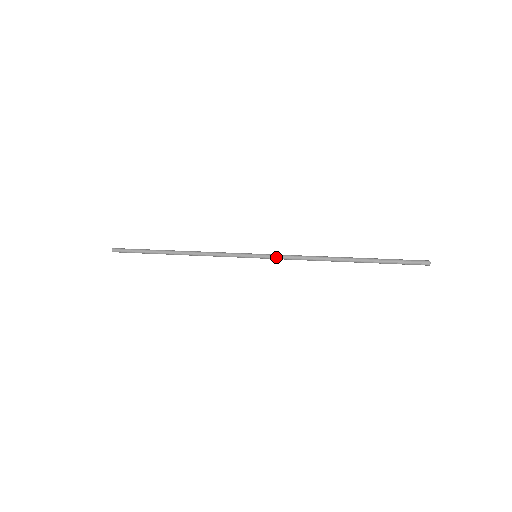
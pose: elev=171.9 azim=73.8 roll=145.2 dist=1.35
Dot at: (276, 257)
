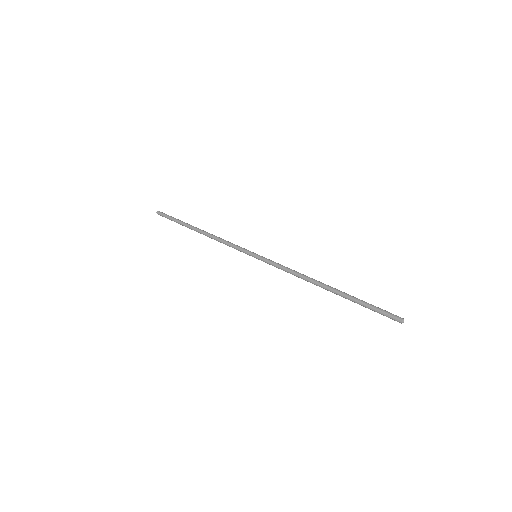
Dot at: (270, 264)
